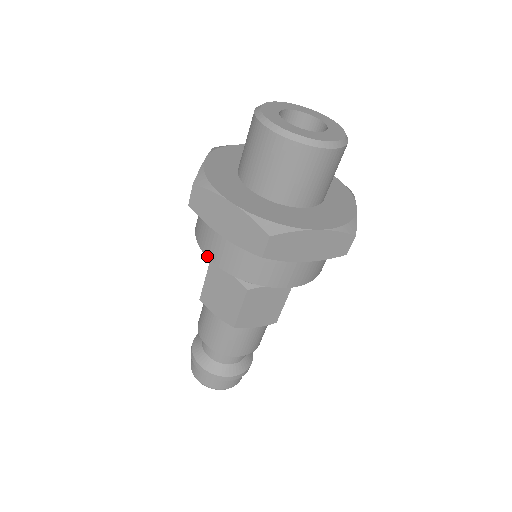
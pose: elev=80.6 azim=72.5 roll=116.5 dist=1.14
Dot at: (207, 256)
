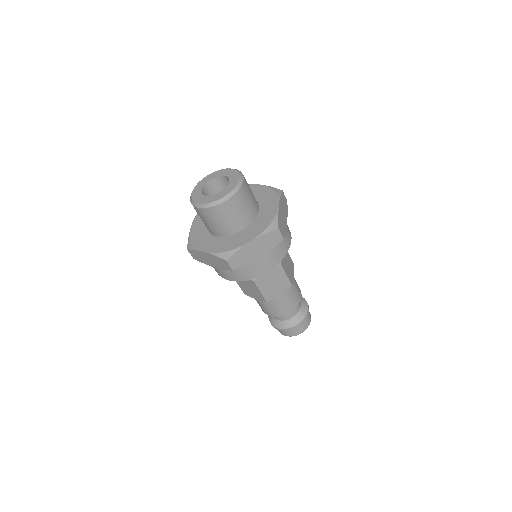
Dot at: occluded
